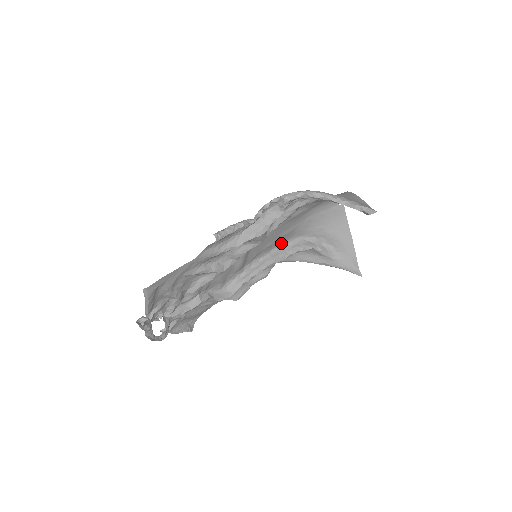
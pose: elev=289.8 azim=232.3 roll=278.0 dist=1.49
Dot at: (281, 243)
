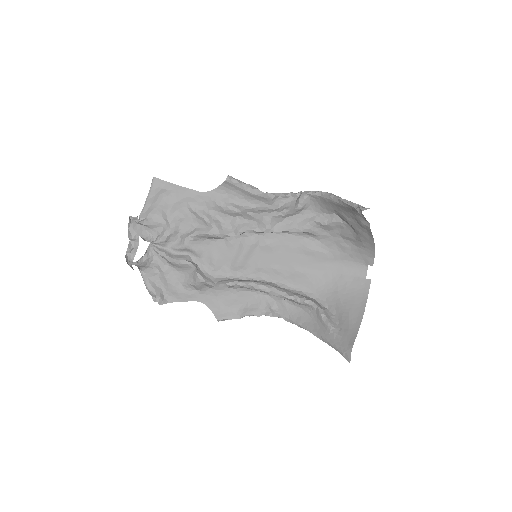
Dot at: (290, 284)
